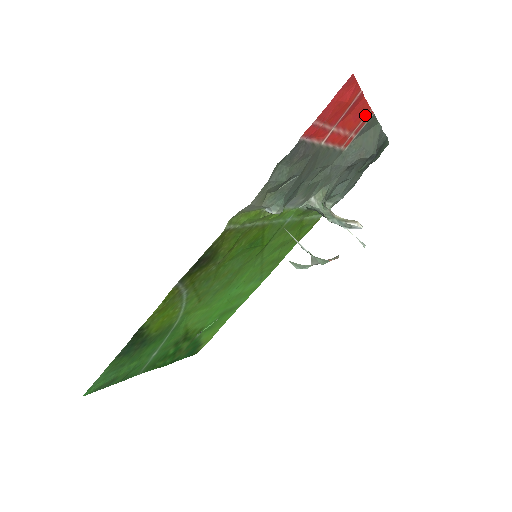
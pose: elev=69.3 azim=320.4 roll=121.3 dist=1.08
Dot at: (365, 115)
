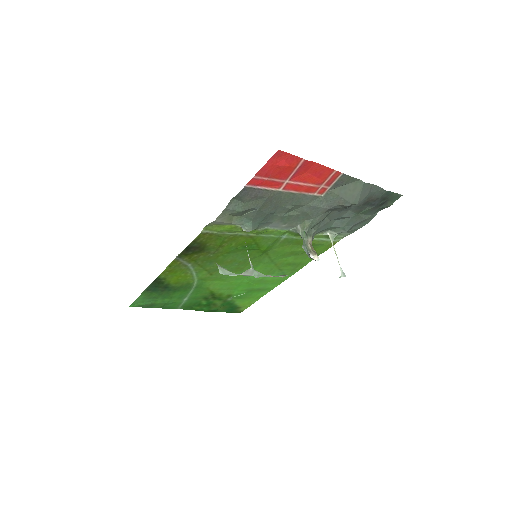
Dot at: (330, 174)
